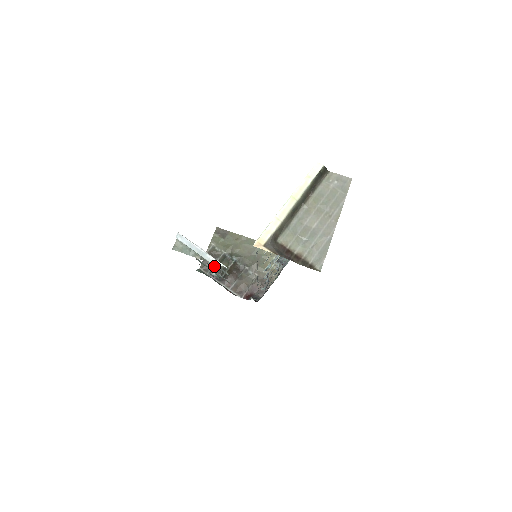
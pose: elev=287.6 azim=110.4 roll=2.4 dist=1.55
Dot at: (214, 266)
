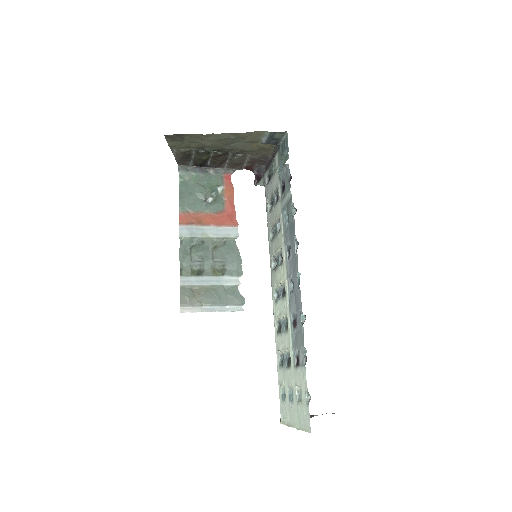
Dot at: (193, 160)
